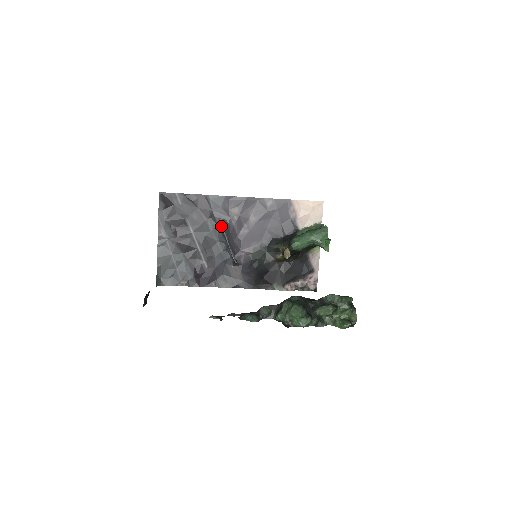
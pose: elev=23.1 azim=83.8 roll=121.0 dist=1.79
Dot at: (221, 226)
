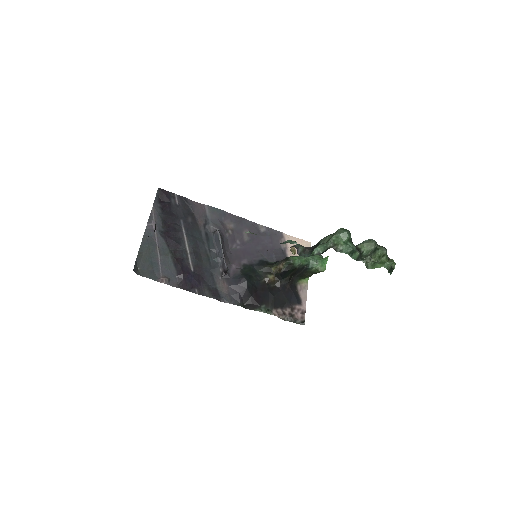
Dot at: (217, 232)
